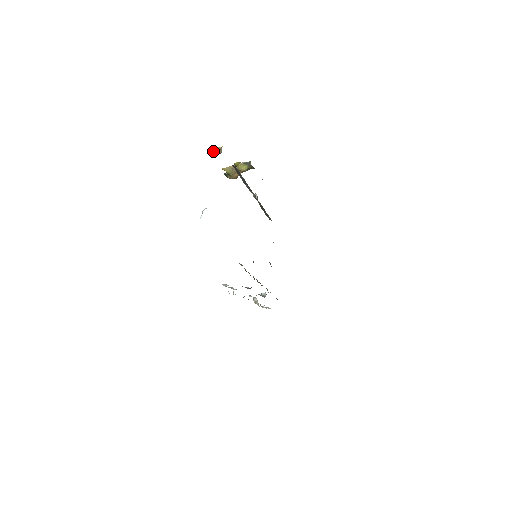
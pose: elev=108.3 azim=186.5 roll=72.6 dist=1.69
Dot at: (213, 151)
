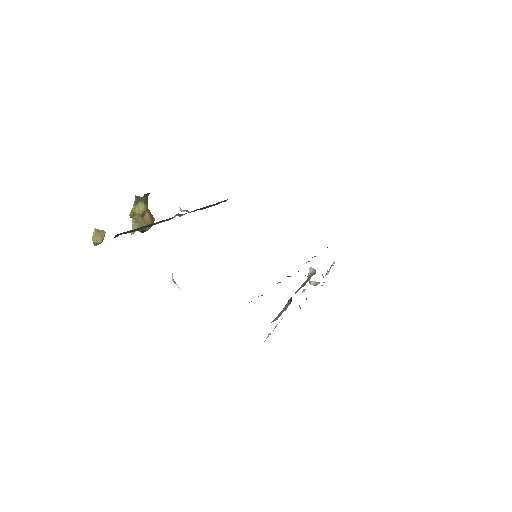
Dot at: (96, 243)
